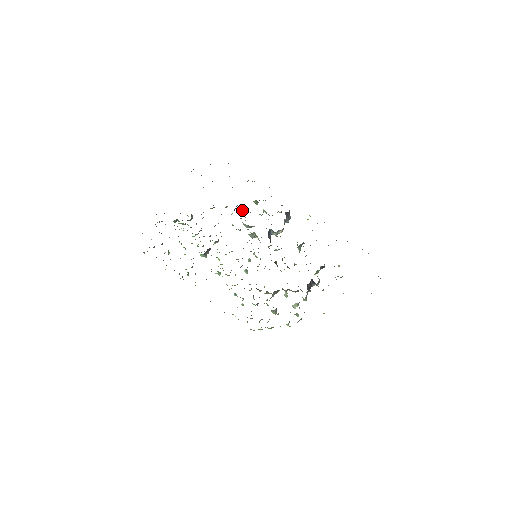
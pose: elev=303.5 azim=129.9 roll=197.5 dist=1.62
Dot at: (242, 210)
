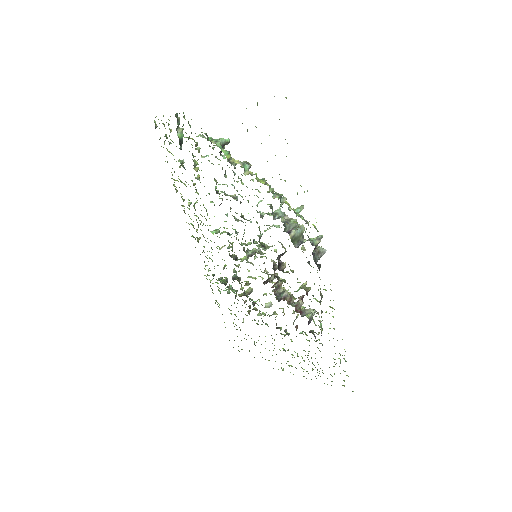
Dot at: occluded
